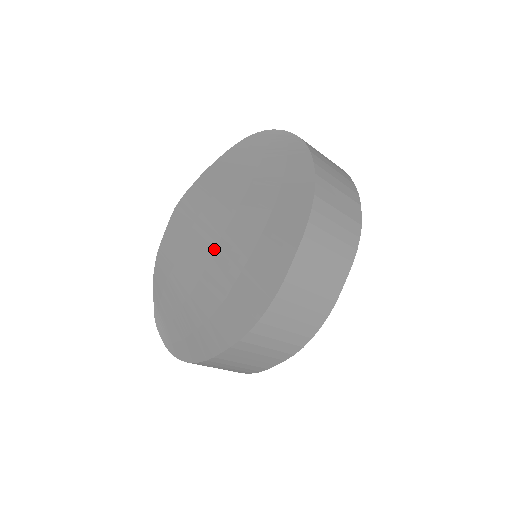
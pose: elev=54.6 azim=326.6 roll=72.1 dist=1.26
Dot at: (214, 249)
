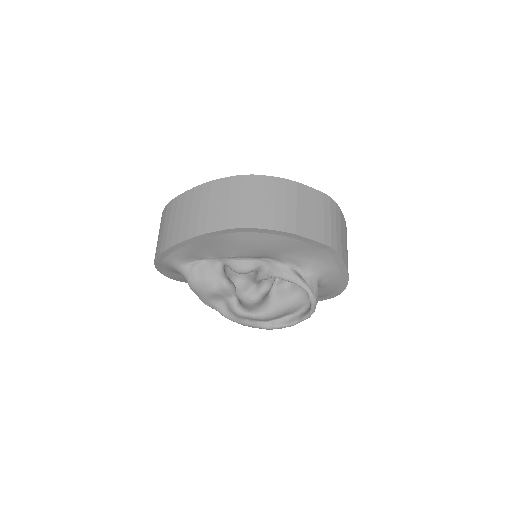
Dot at: occluded
